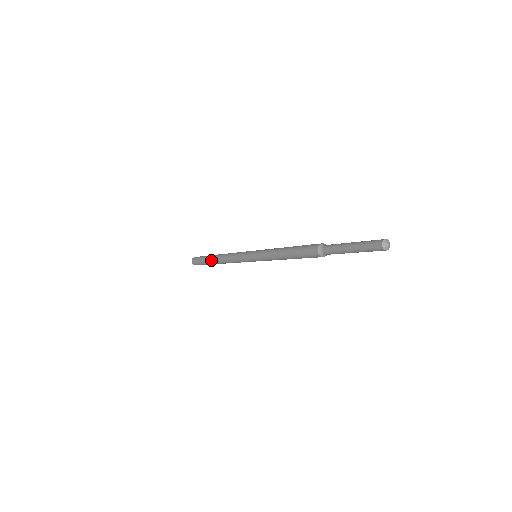
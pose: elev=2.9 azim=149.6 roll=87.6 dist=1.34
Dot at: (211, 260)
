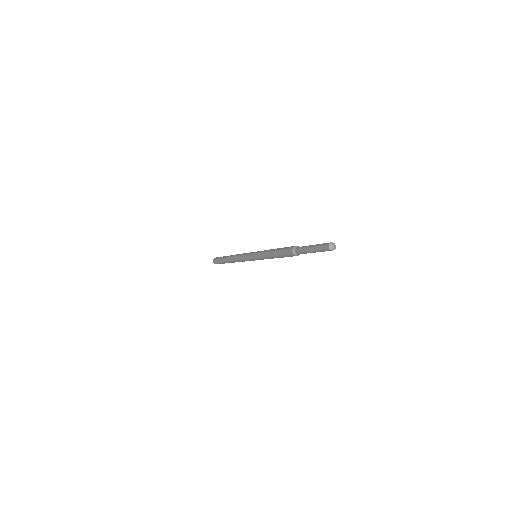
Dot at: (226, 257)
